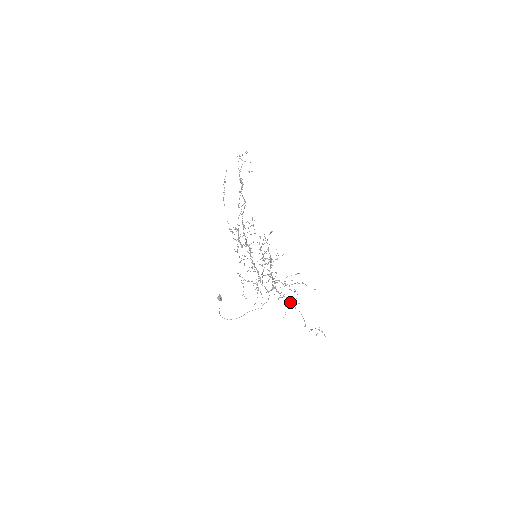
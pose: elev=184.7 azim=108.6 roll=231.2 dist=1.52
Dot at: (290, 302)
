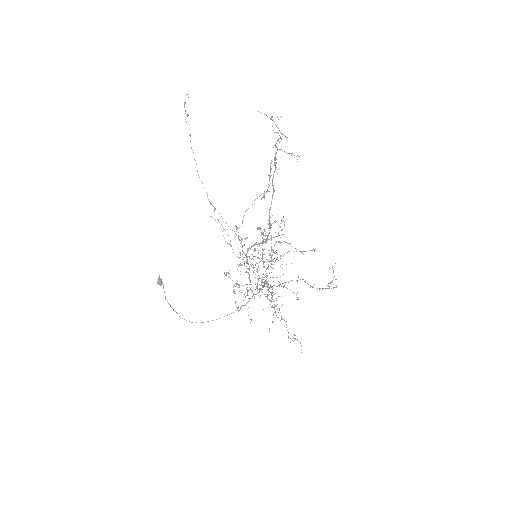
Dot at: occluded
